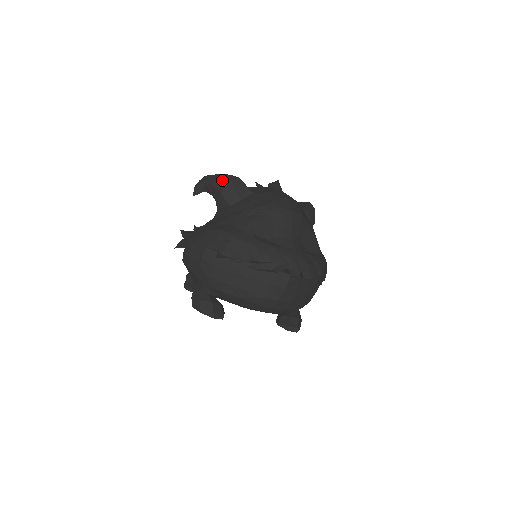
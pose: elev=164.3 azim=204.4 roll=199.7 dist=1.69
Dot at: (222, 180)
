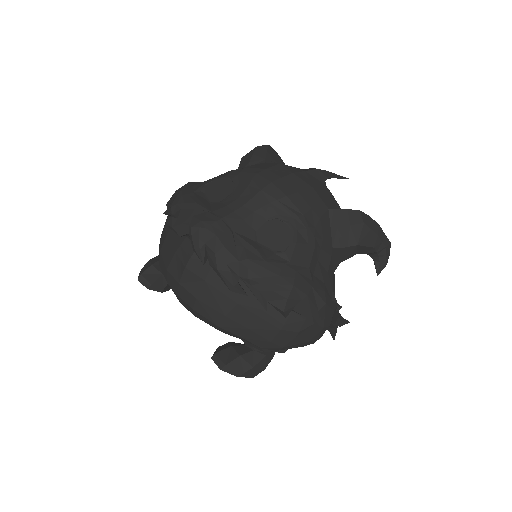
Dot at: occluded
